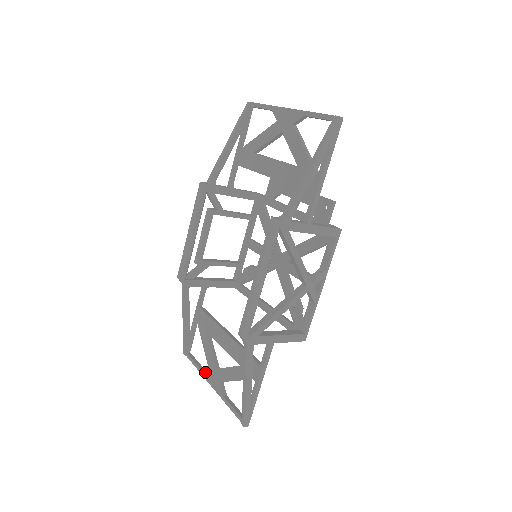
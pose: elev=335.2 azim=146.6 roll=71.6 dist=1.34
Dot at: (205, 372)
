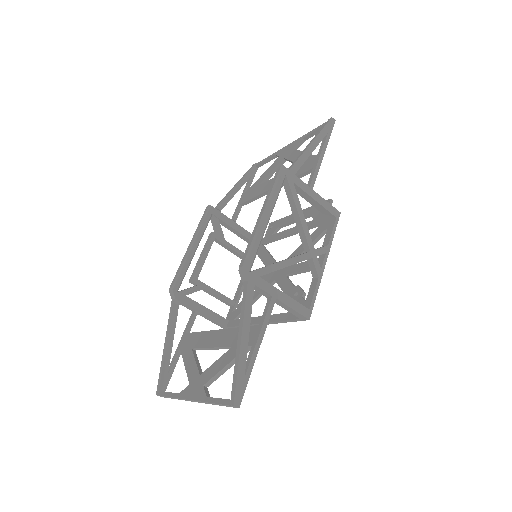
Dot at: (183, 391)
